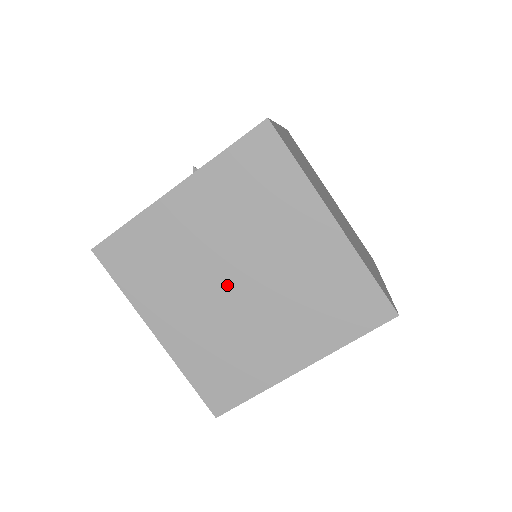
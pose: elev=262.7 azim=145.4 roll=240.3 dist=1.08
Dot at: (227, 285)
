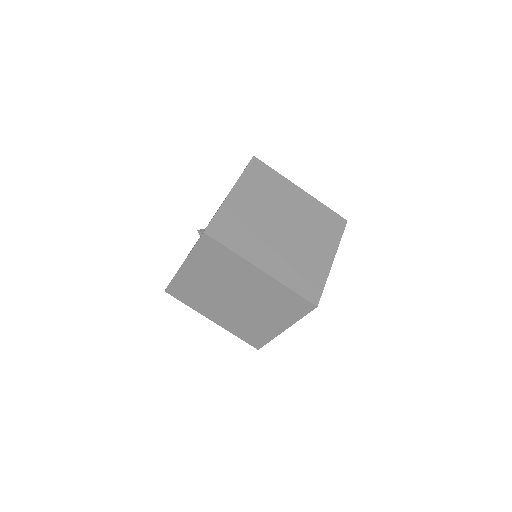
Dot at: (278, 221)
